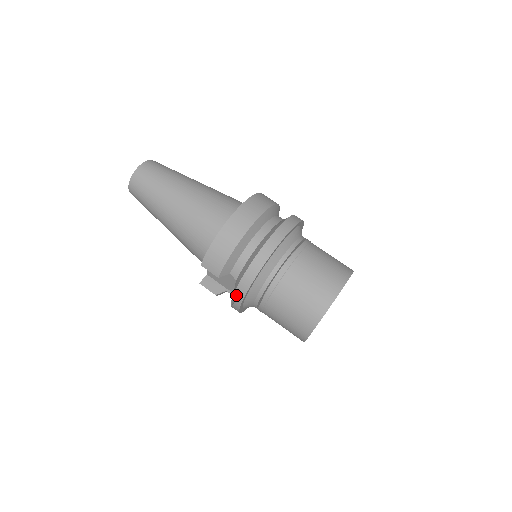
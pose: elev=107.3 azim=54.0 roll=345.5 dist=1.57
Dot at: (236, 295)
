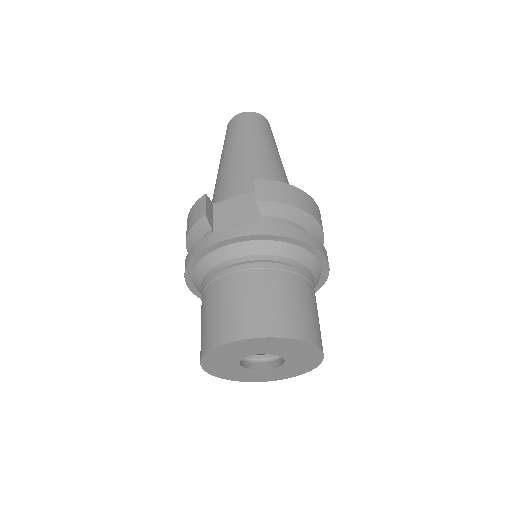
Dot at: (250, 226)
